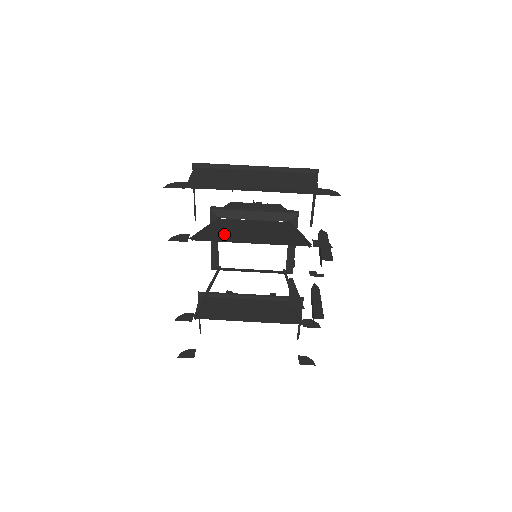
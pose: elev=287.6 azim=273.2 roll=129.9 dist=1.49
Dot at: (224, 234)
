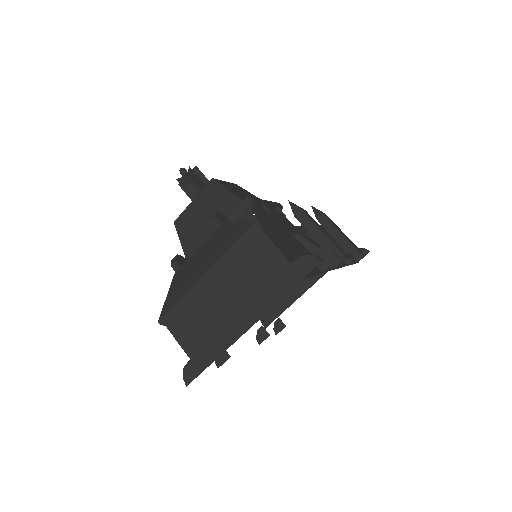
Dot at: occluded
